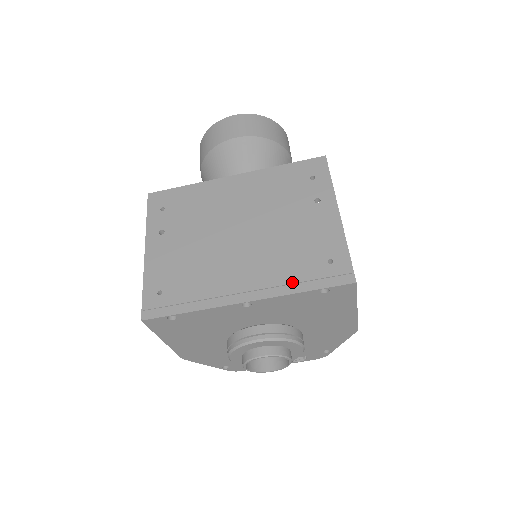
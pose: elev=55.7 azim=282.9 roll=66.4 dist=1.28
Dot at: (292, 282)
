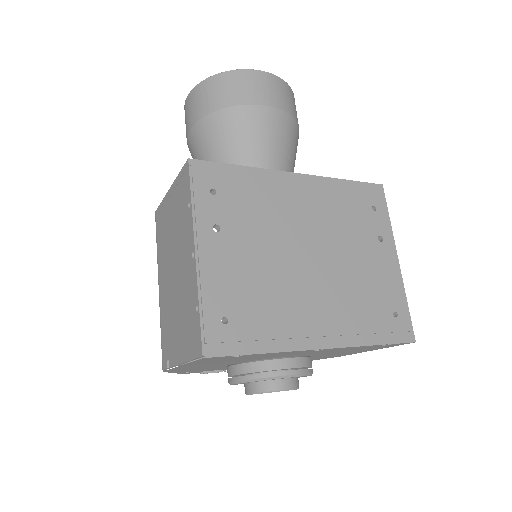
Dot at: (366, 332)
